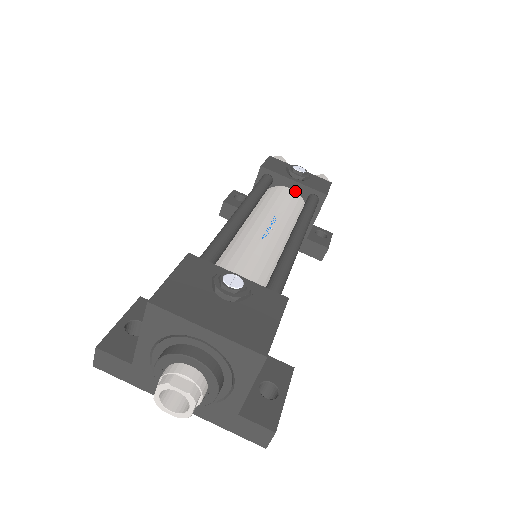
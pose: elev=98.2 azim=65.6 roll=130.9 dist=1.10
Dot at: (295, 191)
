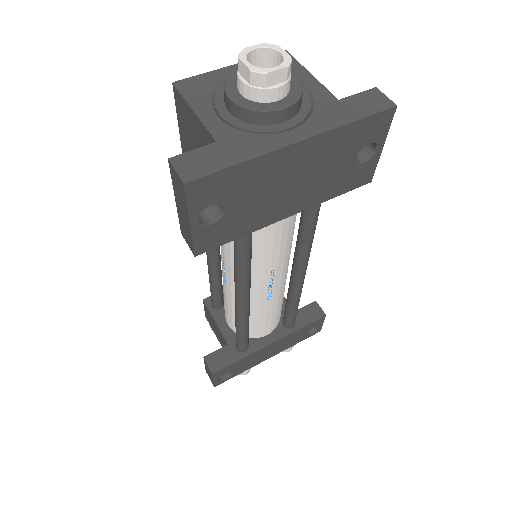
Dot at: occluded
